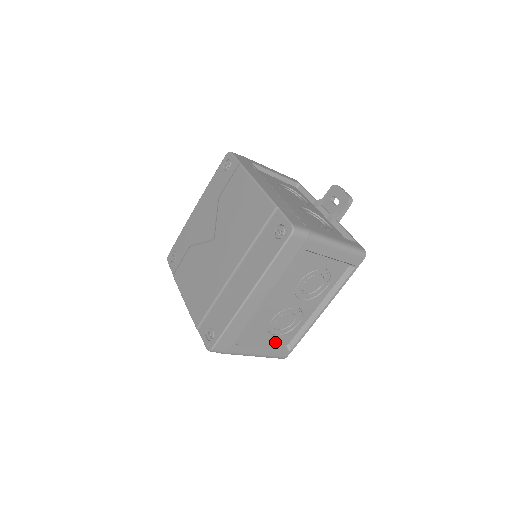
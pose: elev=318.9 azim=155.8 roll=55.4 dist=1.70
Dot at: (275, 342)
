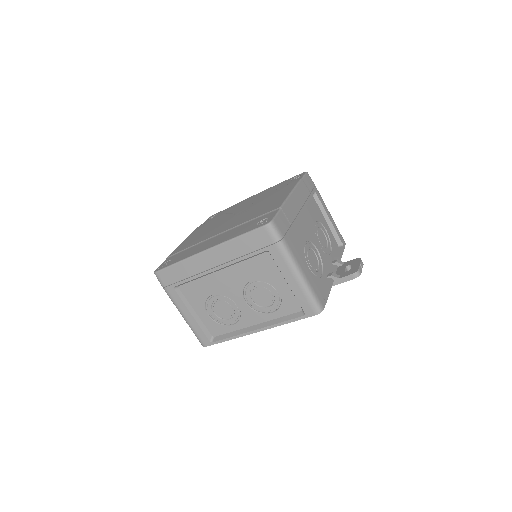
Dot at: (205, 322)
